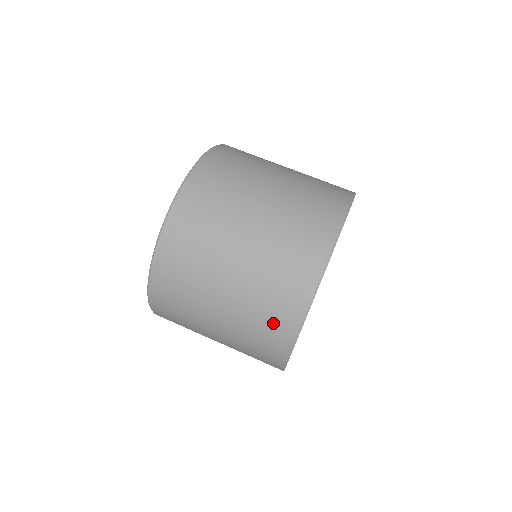
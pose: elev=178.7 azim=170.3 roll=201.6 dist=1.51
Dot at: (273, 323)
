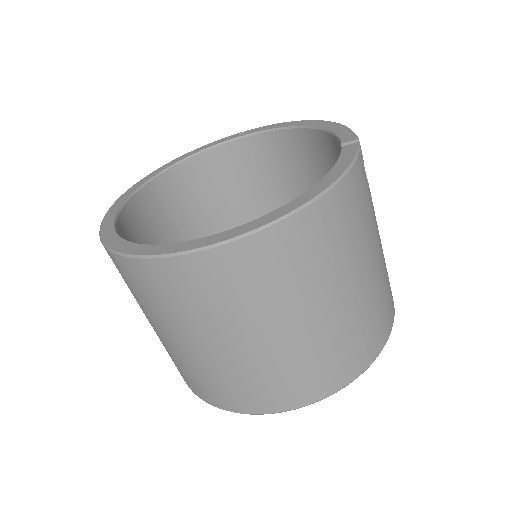
Dot at: (209, 389)
